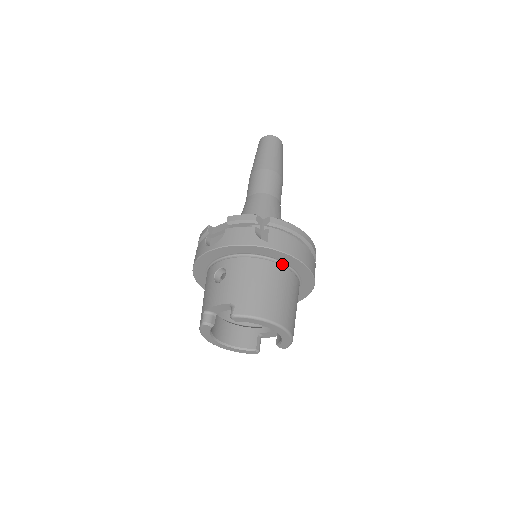
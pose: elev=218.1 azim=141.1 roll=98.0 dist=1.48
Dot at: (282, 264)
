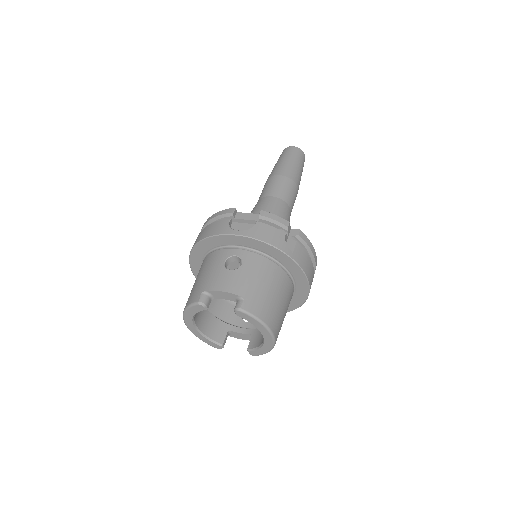
Dot at: (291, 278)
